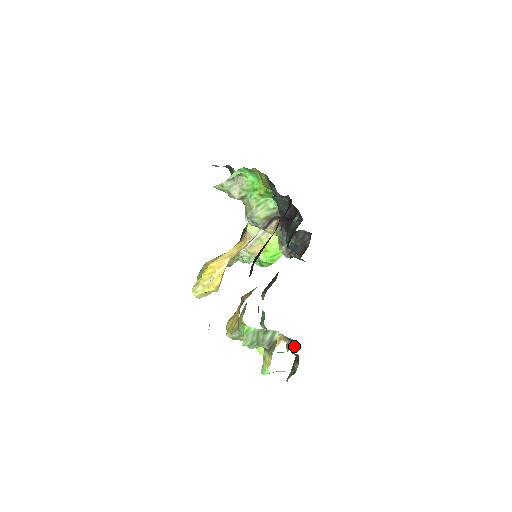
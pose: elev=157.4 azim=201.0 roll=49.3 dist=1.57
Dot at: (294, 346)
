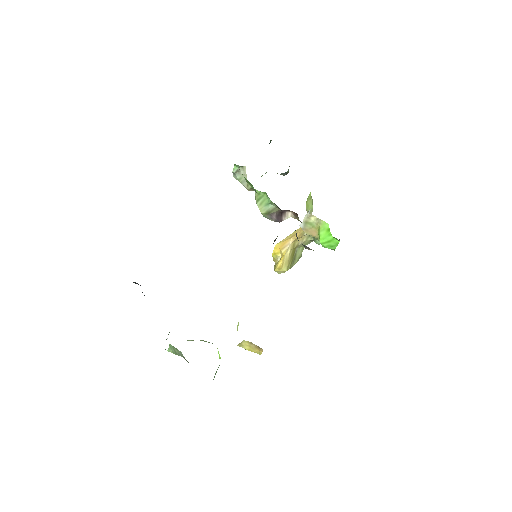
Dot at: occluded
